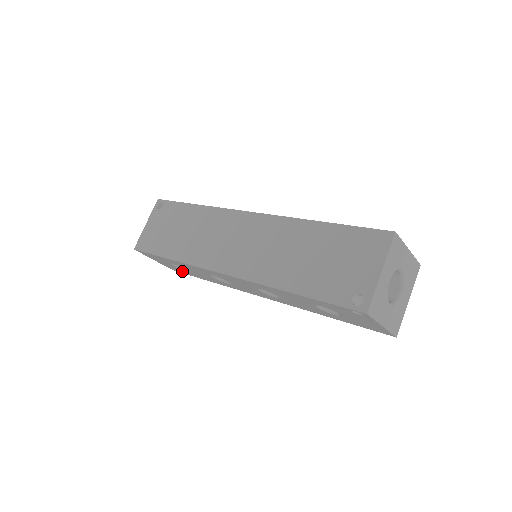
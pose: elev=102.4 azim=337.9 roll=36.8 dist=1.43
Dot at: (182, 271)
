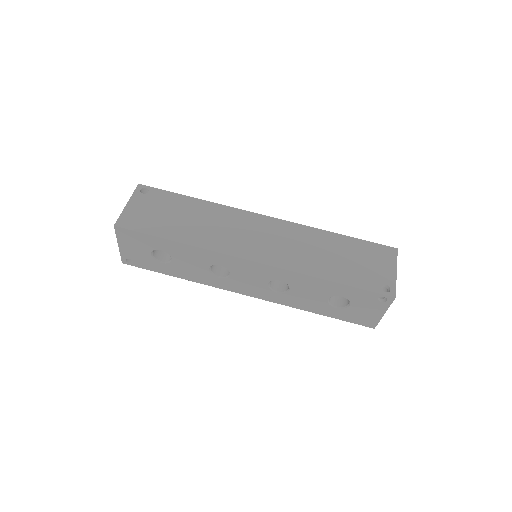
Dot at: (147, 263)
